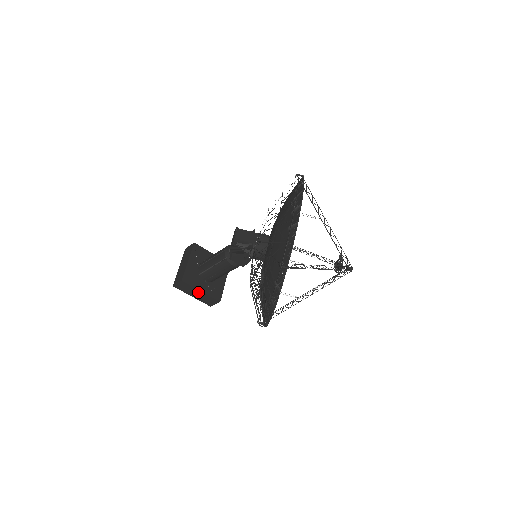
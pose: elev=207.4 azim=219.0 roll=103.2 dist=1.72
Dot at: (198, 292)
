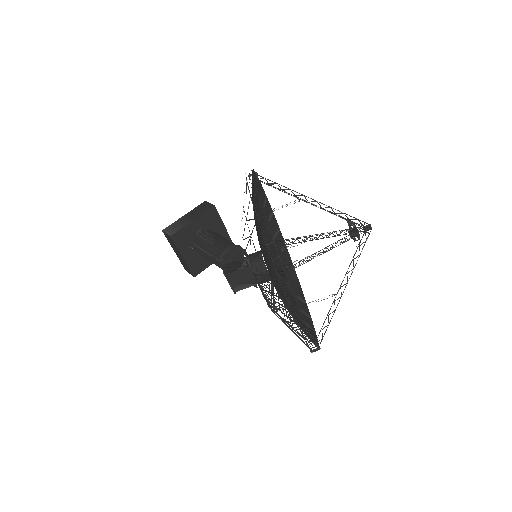
Dot at: occluded
